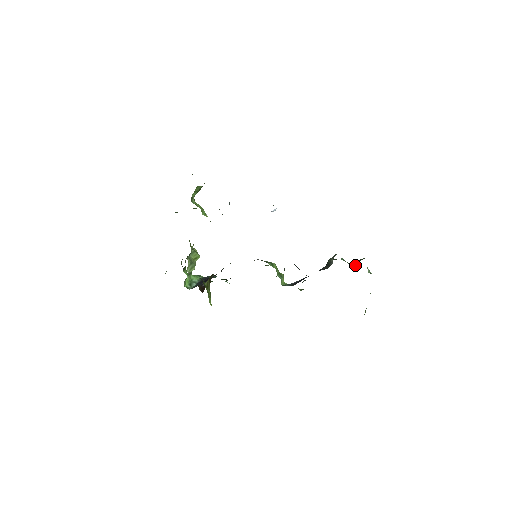
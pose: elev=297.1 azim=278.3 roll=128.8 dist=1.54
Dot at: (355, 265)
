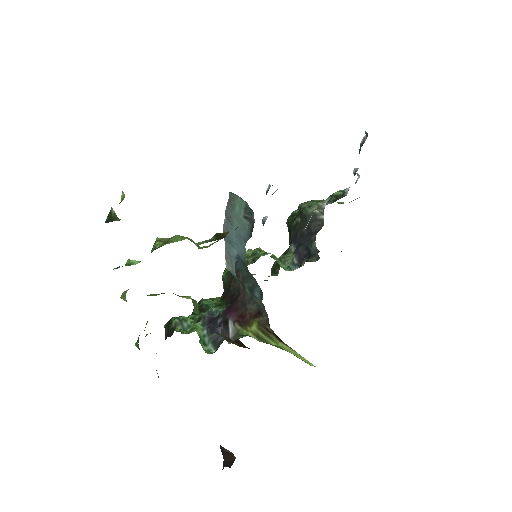
Dot at: (319, 200)
